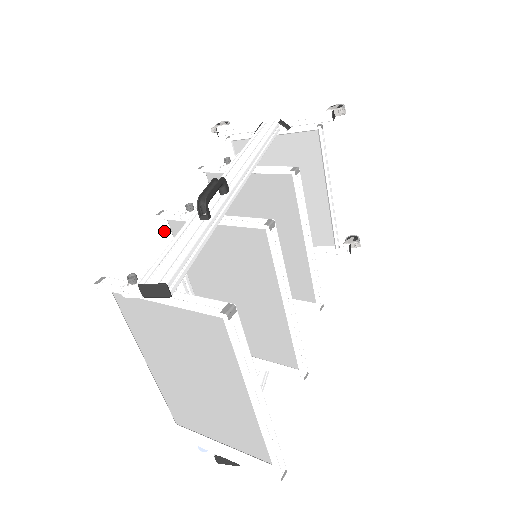
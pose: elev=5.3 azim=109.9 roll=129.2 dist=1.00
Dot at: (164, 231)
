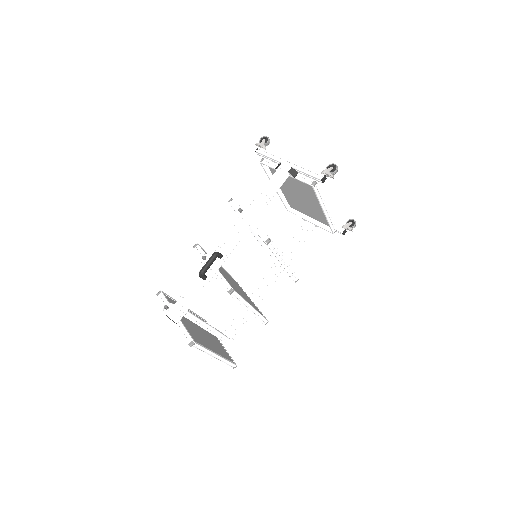
Dot at: occluded
